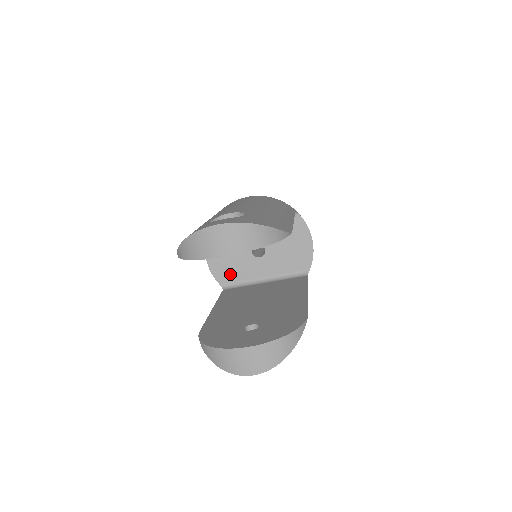
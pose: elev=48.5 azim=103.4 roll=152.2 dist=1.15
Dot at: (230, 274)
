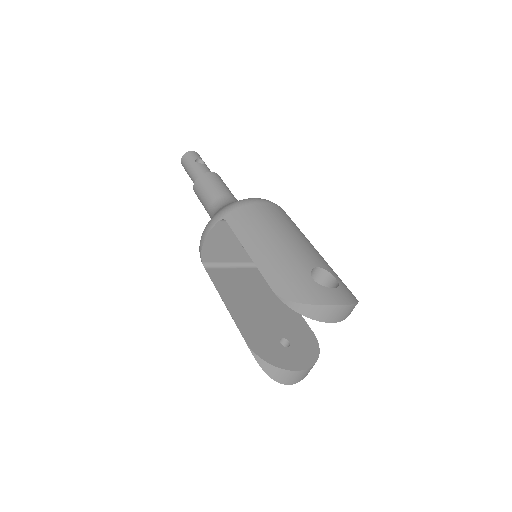
Dot at: (215, 256)
